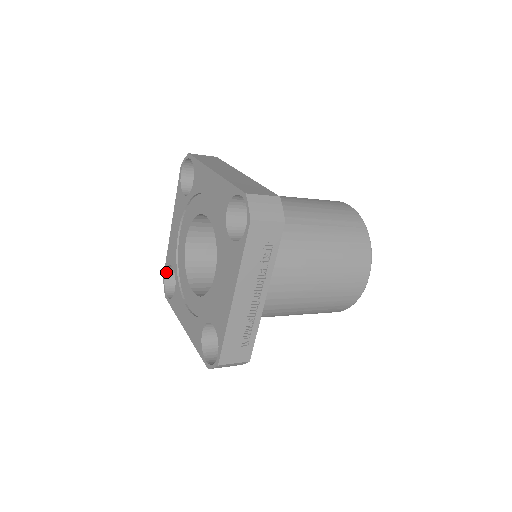
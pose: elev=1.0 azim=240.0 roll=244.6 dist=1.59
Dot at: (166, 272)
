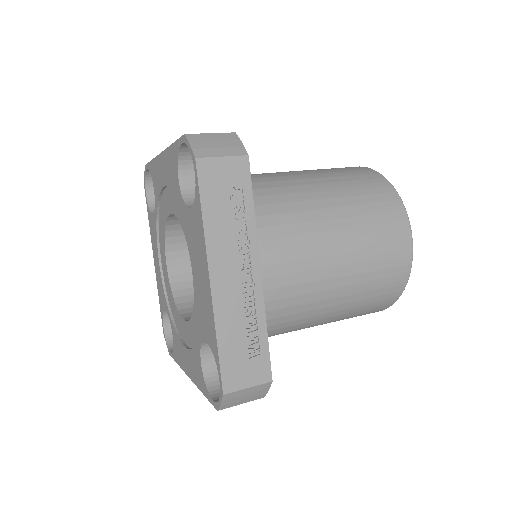
Dot at: (164, 323)
